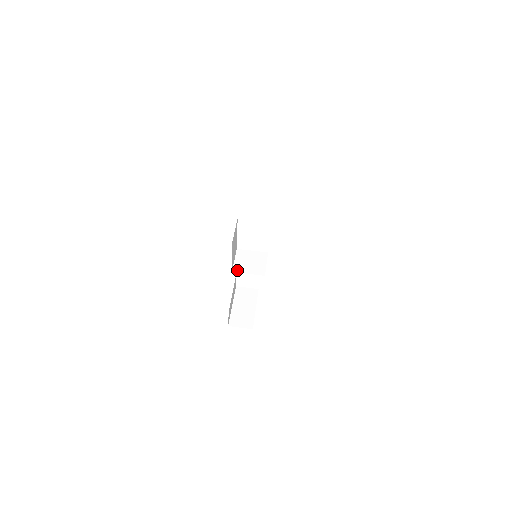
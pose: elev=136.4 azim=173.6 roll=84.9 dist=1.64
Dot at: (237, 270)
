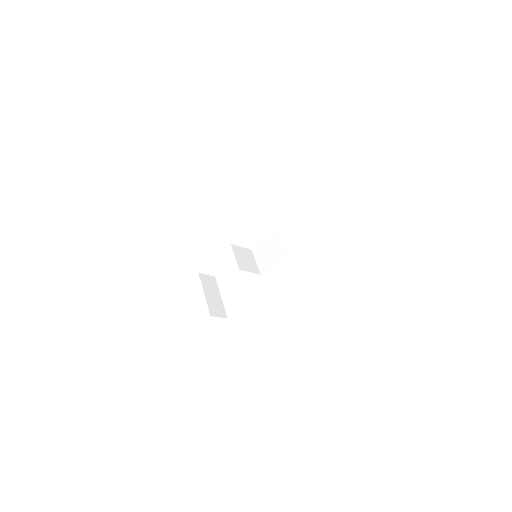
Dot at: (242, 268)
